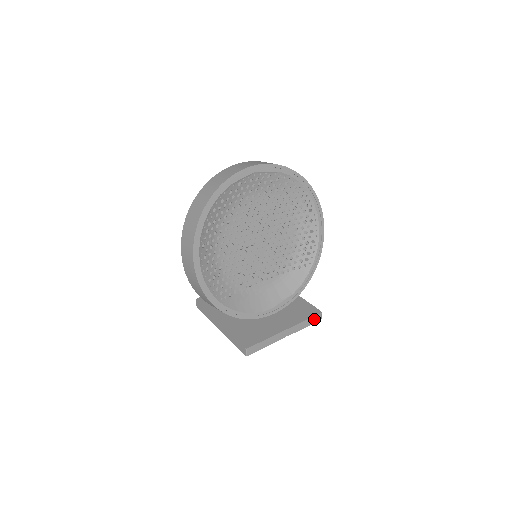
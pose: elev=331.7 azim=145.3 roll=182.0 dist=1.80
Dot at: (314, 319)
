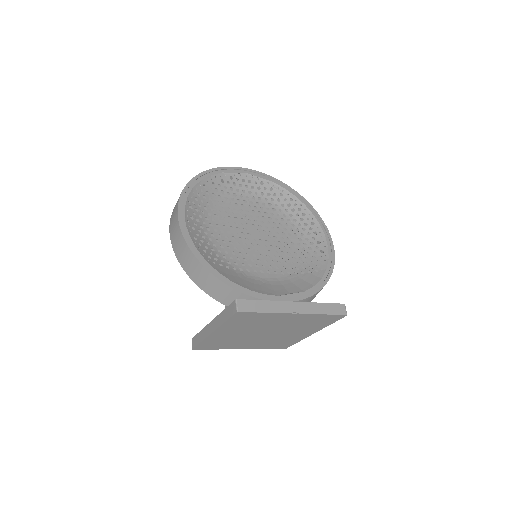
Dot at: (335, 309)
